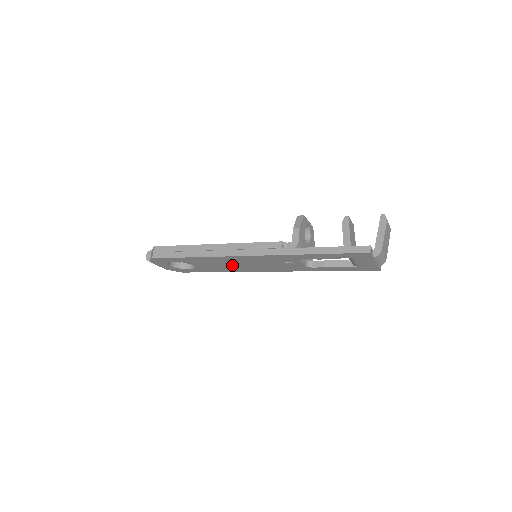
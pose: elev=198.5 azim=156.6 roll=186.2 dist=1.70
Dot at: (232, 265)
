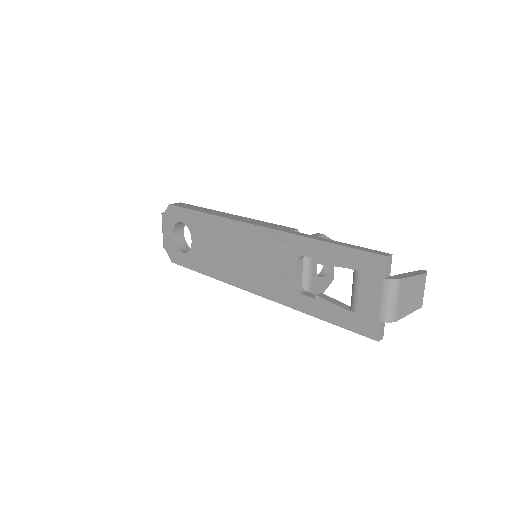
Dot at: (226, 254)
